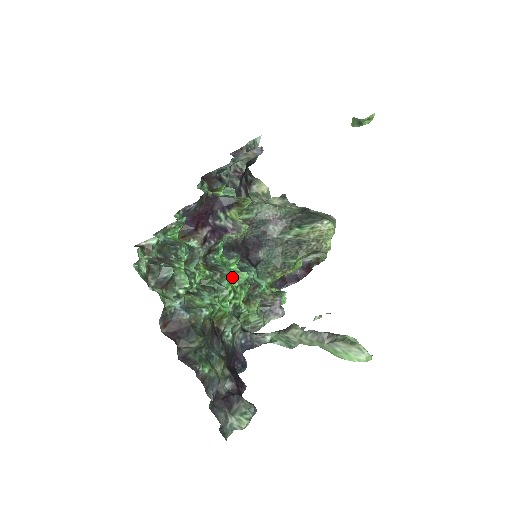
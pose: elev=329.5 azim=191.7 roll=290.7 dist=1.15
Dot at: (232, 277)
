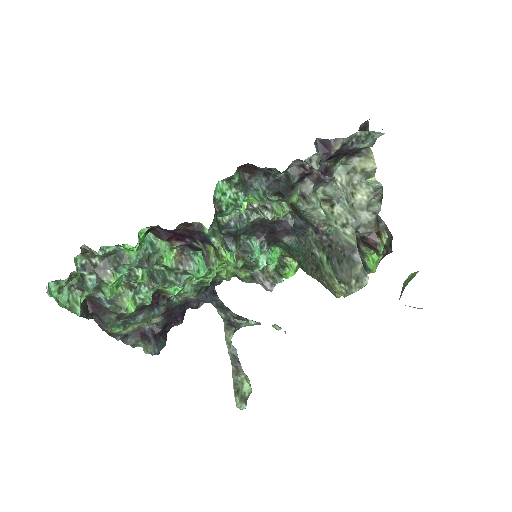
Dot at: (200, 273)
